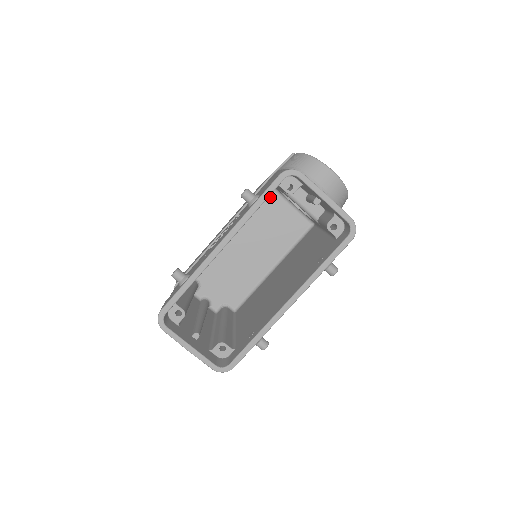
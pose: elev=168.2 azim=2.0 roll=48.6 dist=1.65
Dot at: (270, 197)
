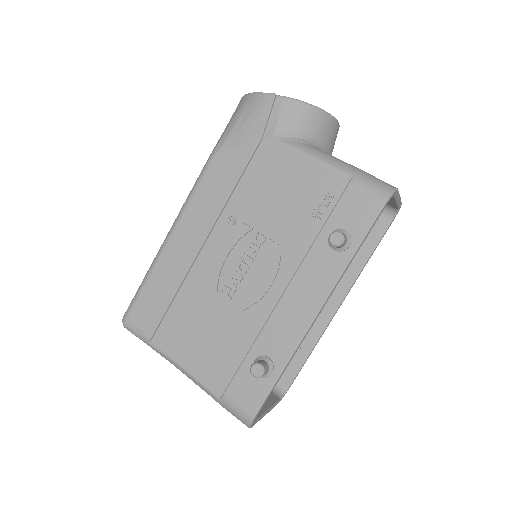
Dot at: occluded
